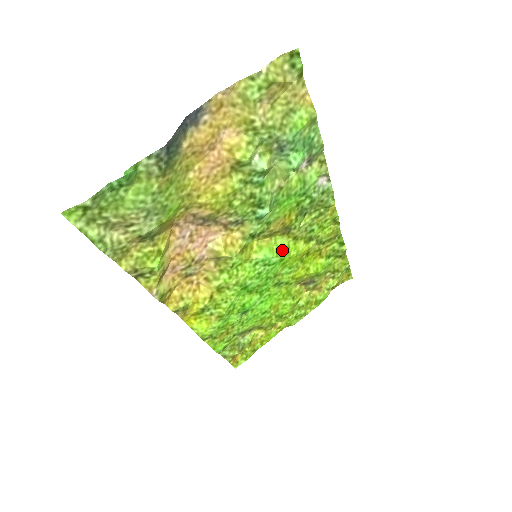
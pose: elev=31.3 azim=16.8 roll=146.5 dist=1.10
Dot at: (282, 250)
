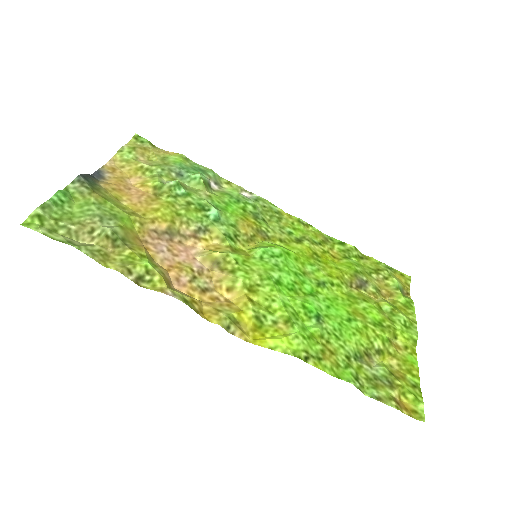
Dot at: (276, 246)
